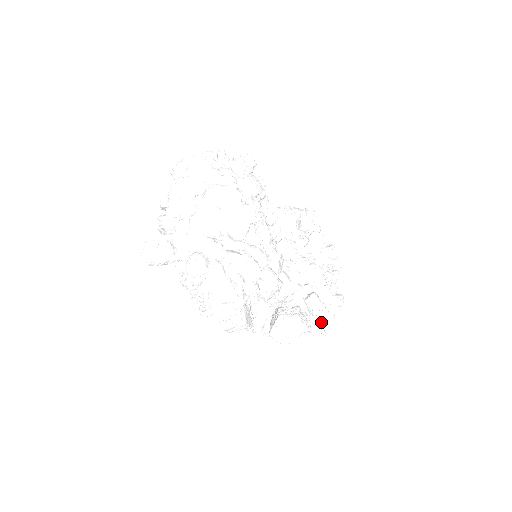
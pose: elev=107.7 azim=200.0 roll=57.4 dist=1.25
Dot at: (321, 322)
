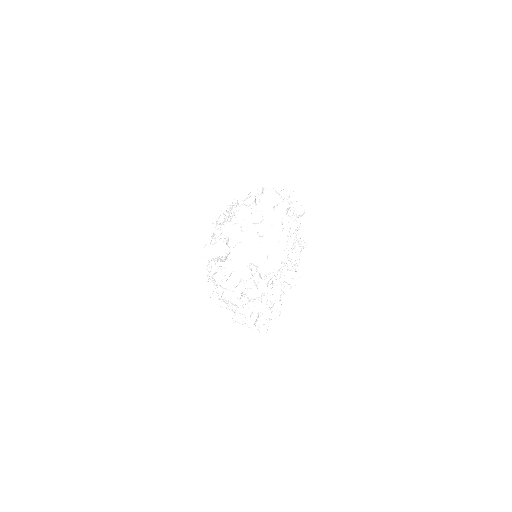
Dot at: (262, 327)
